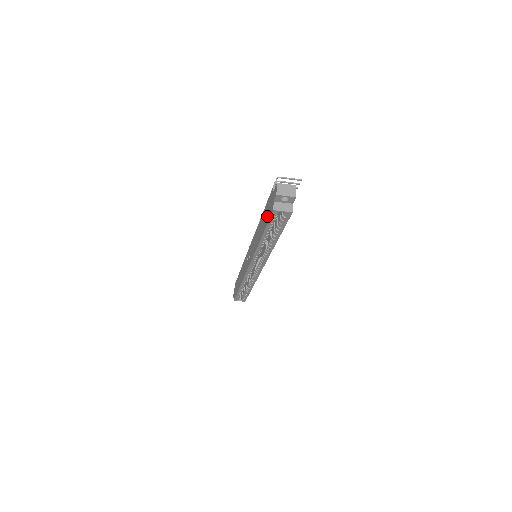
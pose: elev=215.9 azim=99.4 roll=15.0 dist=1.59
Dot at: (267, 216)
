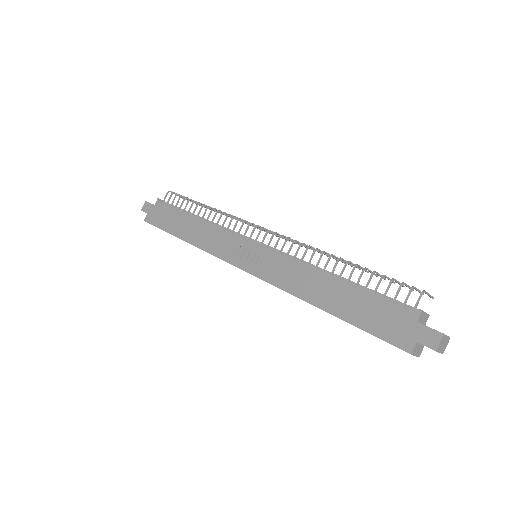
Dot at: (375, 322)
